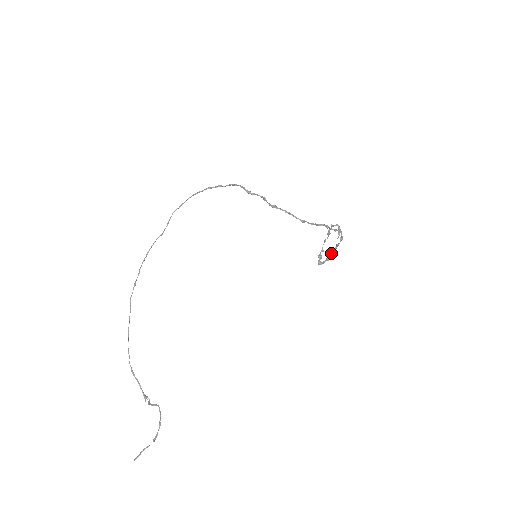
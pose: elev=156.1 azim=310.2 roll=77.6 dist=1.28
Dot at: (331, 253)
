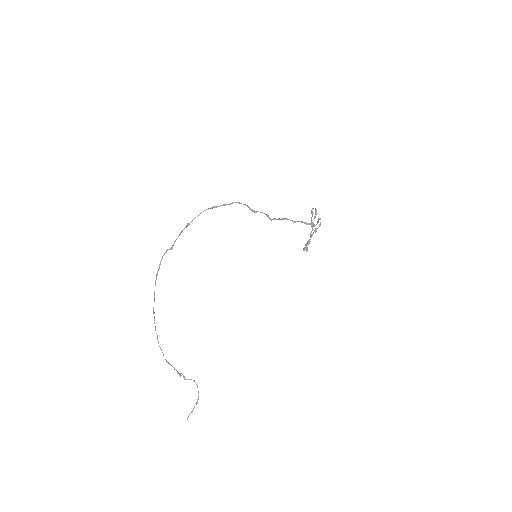
Dot at: (311, 237)
